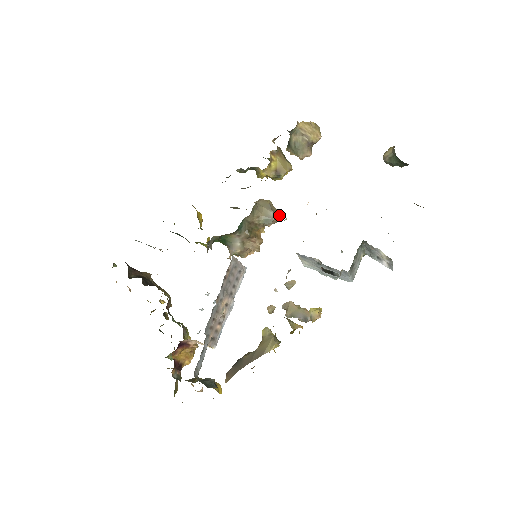
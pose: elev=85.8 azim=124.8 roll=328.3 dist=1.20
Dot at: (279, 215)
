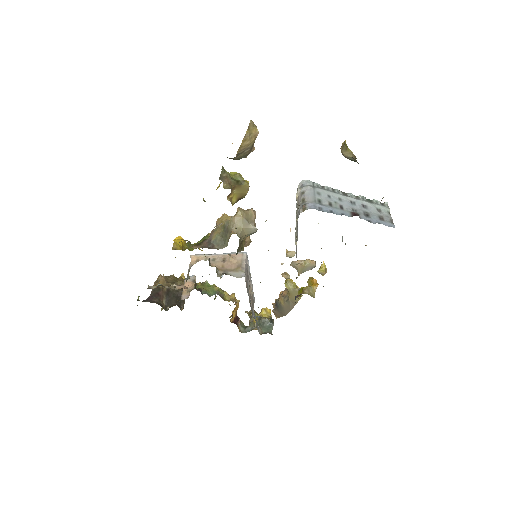
Dot at: (254, 215)
